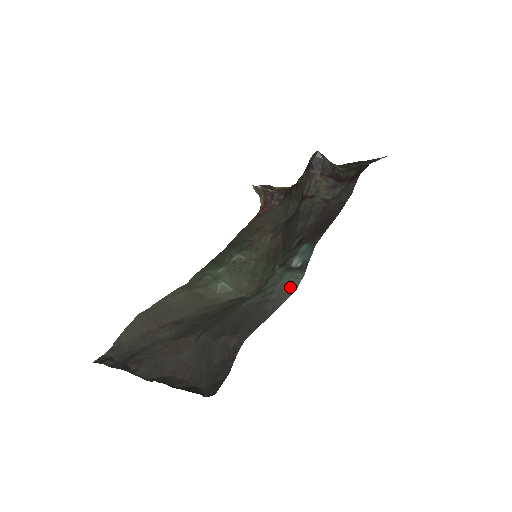
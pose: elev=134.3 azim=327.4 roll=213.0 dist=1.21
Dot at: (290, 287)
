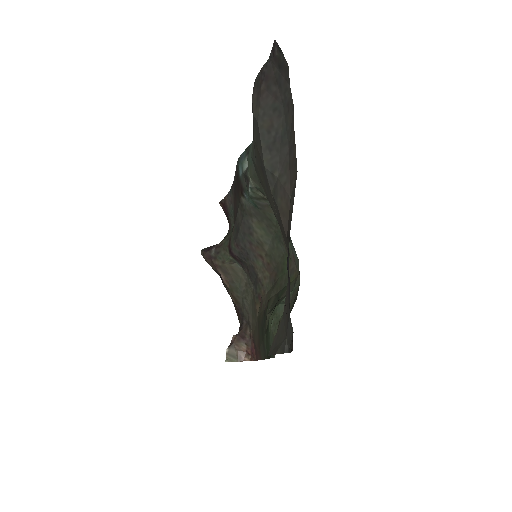
Dot at: occluded
